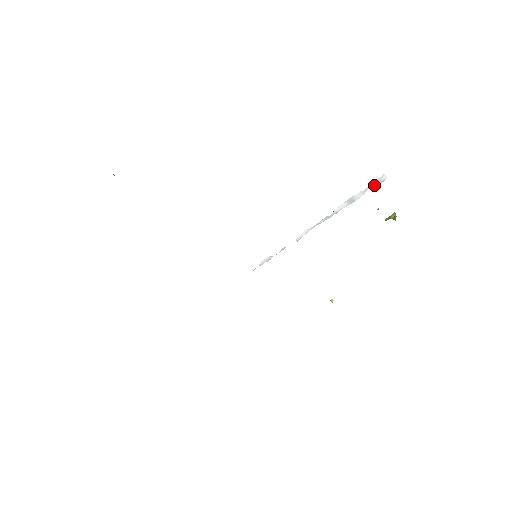
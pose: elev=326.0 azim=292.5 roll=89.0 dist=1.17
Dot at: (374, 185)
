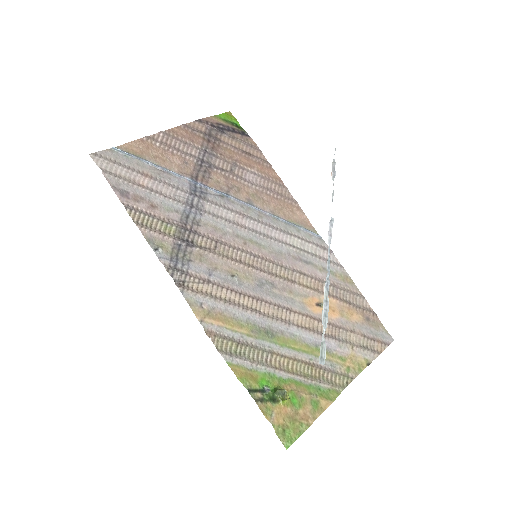
Dot at: (323, 345)
